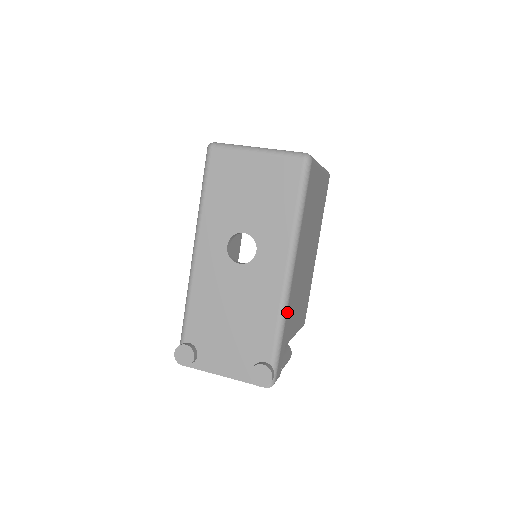
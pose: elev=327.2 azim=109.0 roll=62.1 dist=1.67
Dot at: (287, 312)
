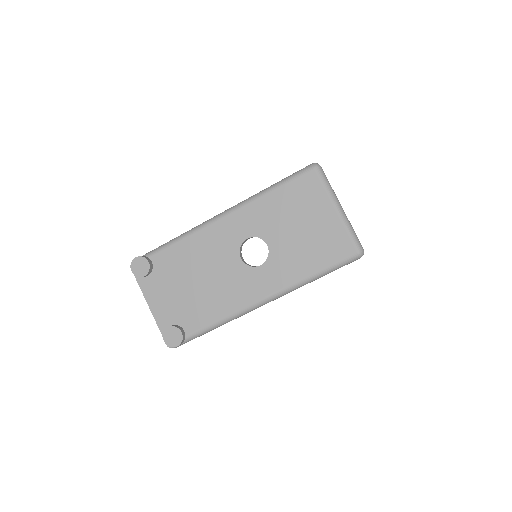
Dot at: occluded
